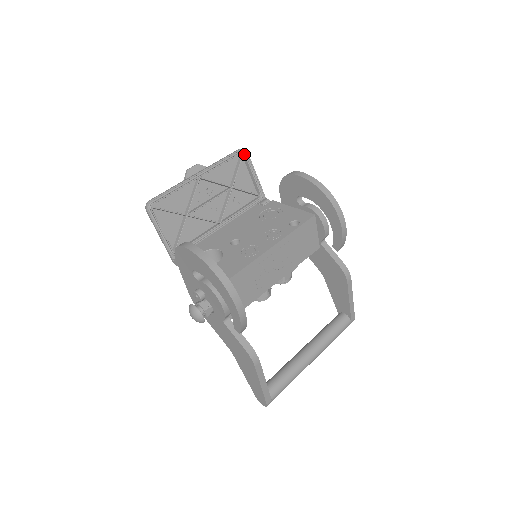
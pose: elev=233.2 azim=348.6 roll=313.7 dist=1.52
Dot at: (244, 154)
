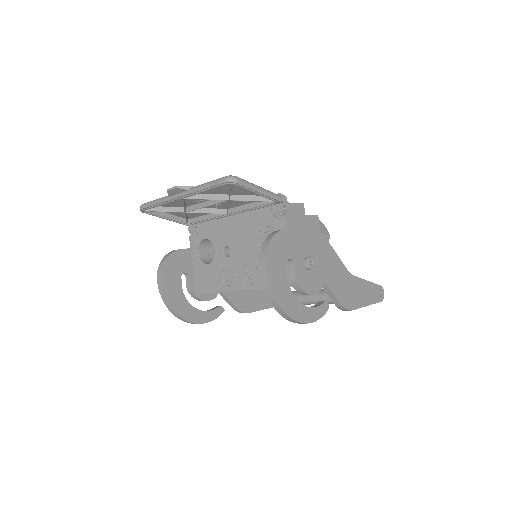
Dot at: (233, 184)
